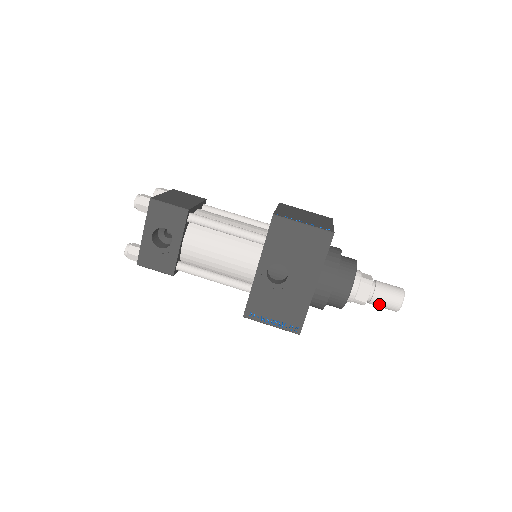
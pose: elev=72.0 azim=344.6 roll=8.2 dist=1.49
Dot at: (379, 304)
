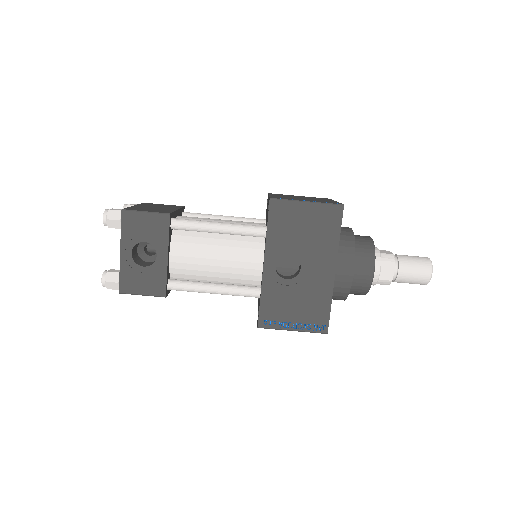
Dot at: (406, 280)
